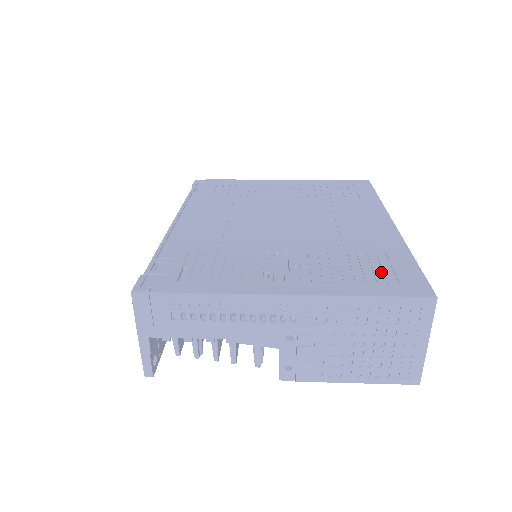
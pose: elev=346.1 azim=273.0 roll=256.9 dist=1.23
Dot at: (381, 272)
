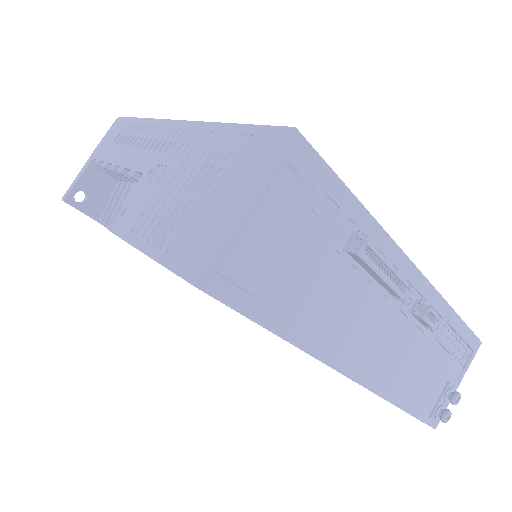
Dot at: occluded
